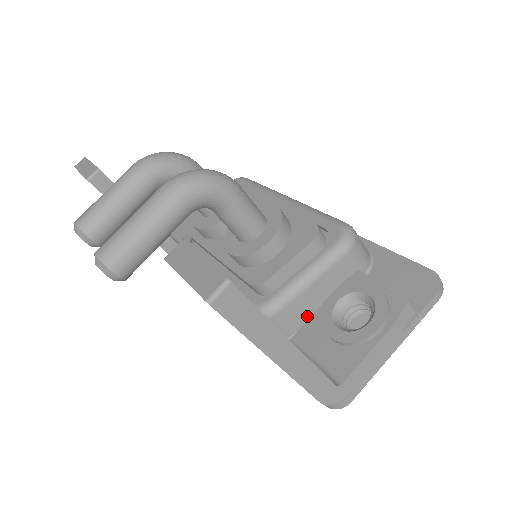
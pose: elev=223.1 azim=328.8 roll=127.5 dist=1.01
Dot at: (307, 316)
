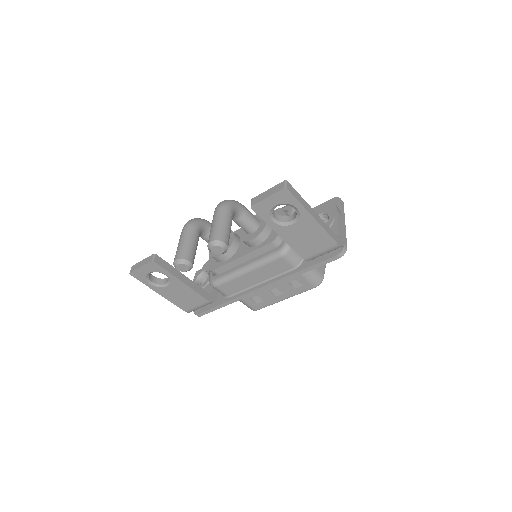
Dot at: occluded
